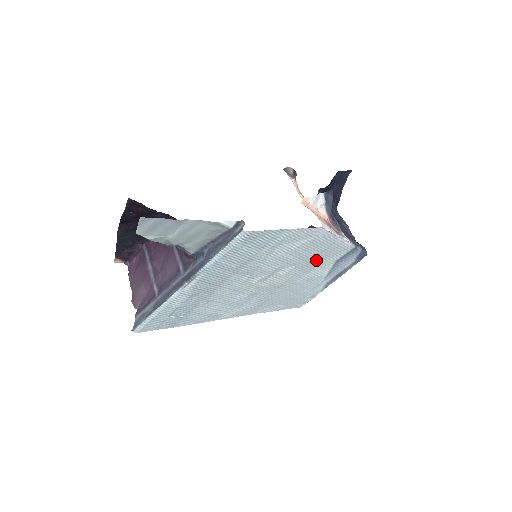
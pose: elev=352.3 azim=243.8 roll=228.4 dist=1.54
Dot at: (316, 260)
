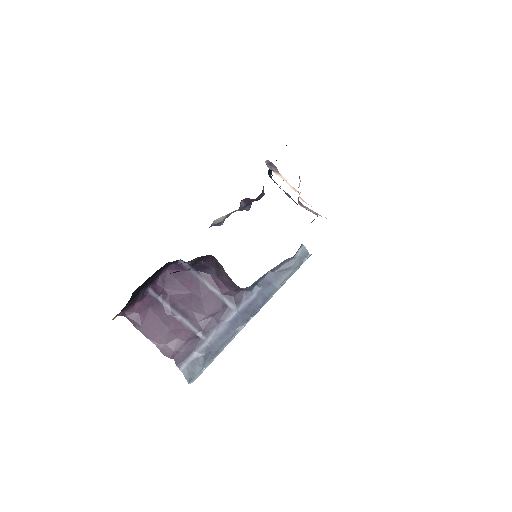
Dot at: occluded
